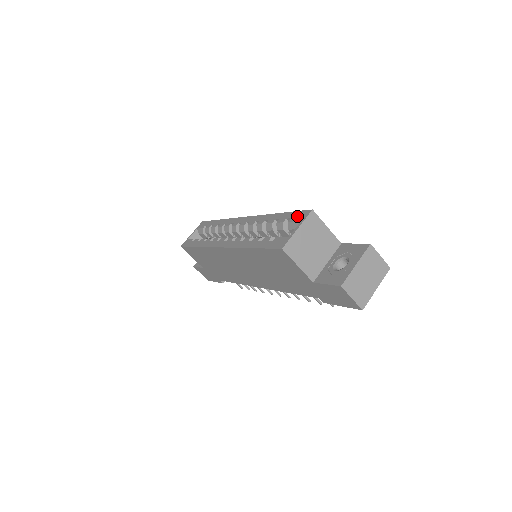
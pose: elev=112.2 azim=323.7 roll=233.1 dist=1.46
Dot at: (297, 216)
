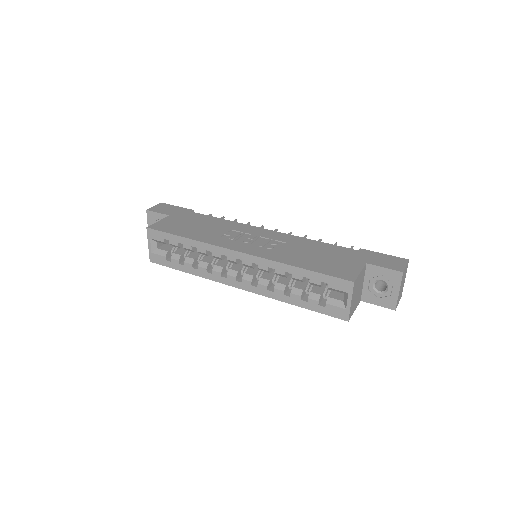
Dot at: (337, 285)
